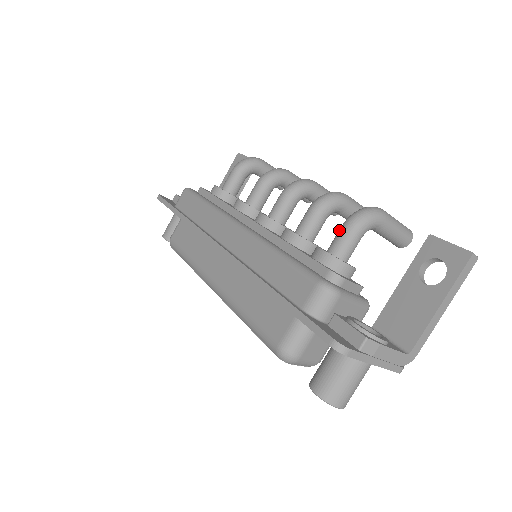
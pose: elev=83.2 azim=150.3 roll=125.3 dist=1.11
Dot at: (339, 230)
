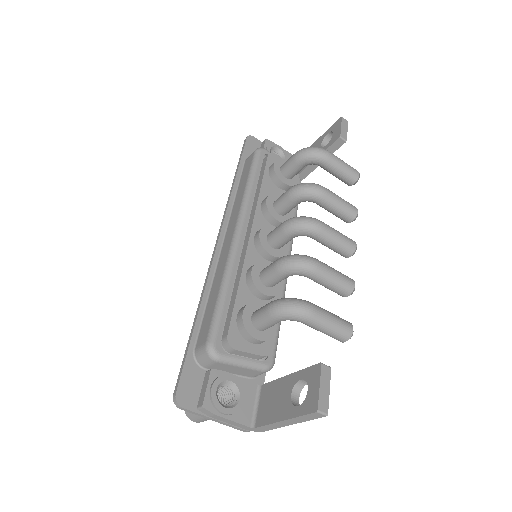
Dot at: (266, 304)
